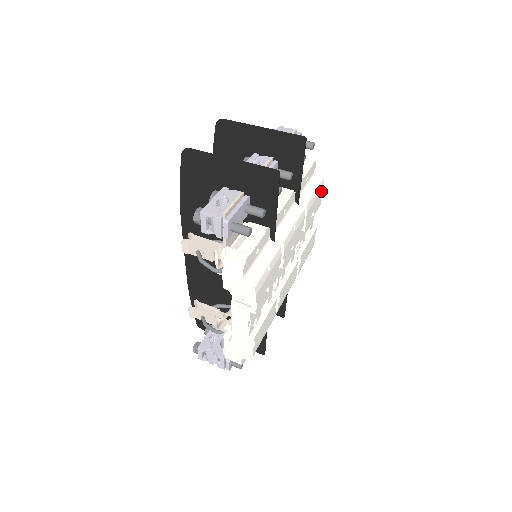
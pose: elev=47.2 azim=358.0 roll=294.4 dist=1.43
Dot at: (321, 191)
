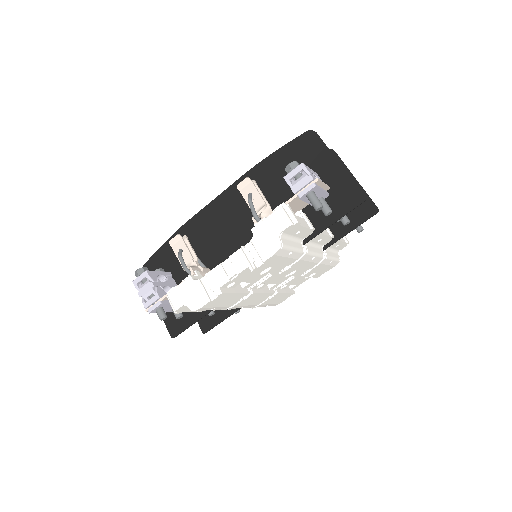
Dot at: (331, 267)
